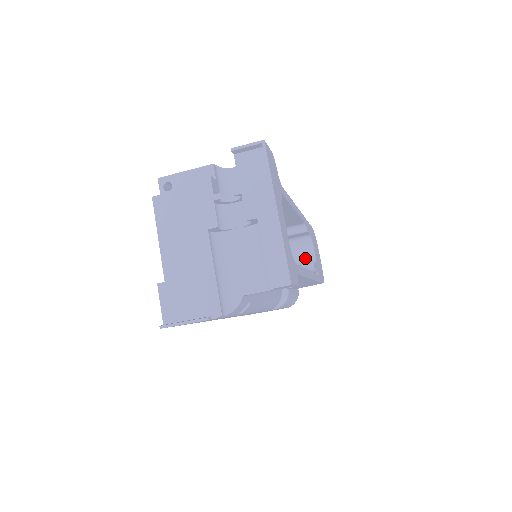
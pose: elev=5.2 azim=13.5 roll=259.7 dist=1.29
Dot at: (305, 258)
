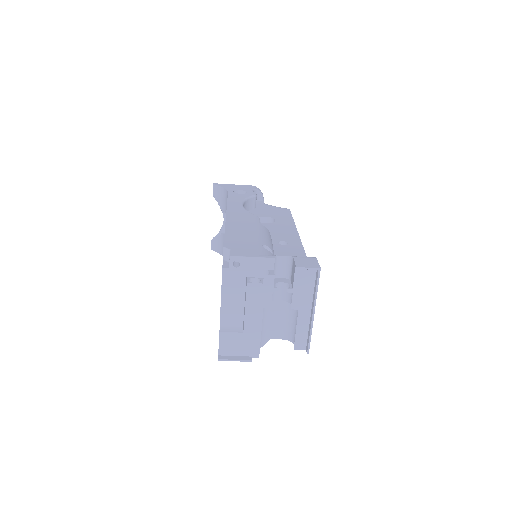
Dot at: occluded
